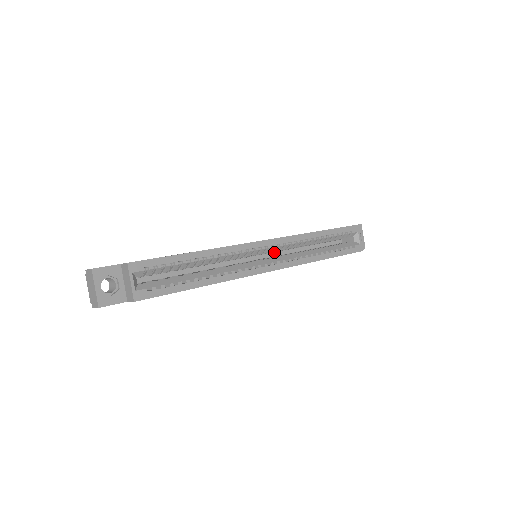
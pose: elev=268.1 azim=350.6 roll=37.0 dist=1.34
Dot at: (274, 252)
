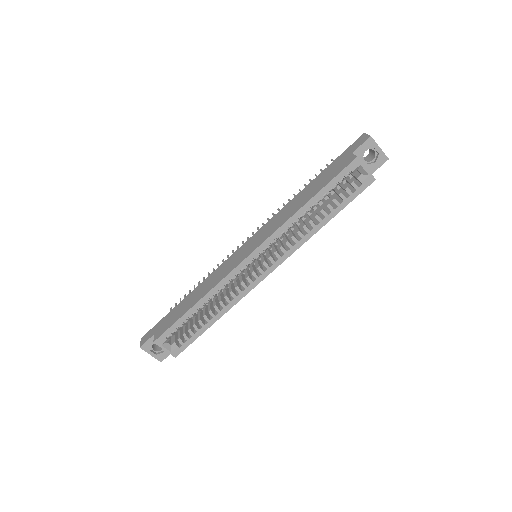
Dot at: occluded
